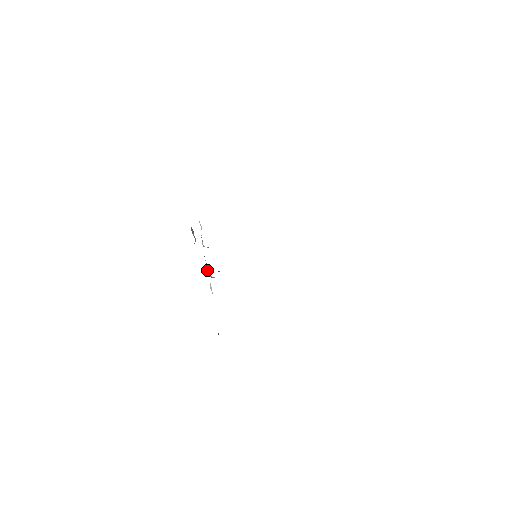
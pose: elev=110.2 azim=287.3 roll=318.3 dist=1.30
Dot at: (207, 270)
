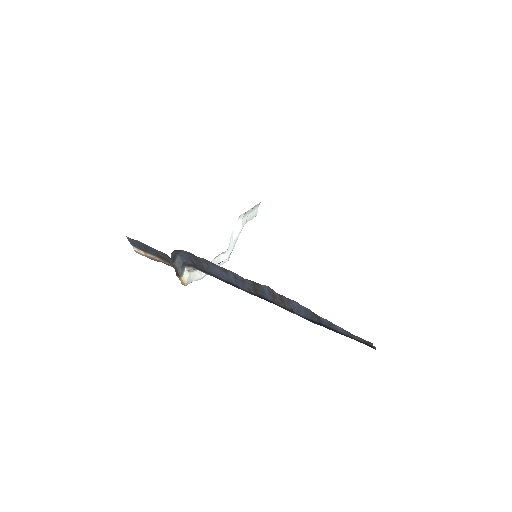
Dot at: (212, 261)
